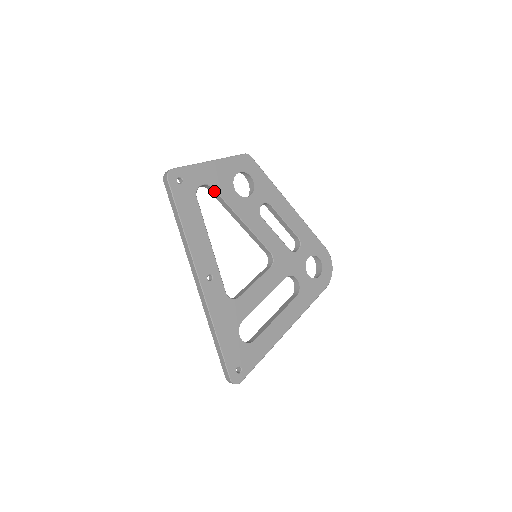
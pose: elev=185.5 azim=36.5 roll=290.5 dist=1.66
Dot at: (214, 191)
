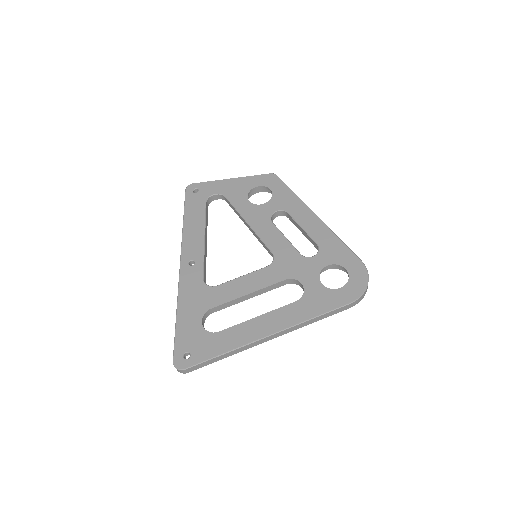
Dot at: (227, 200)
